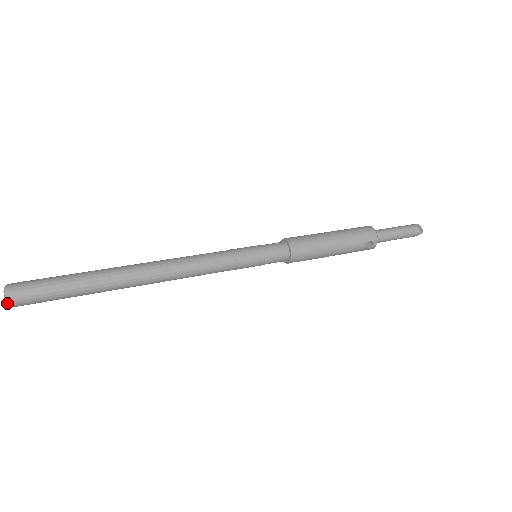
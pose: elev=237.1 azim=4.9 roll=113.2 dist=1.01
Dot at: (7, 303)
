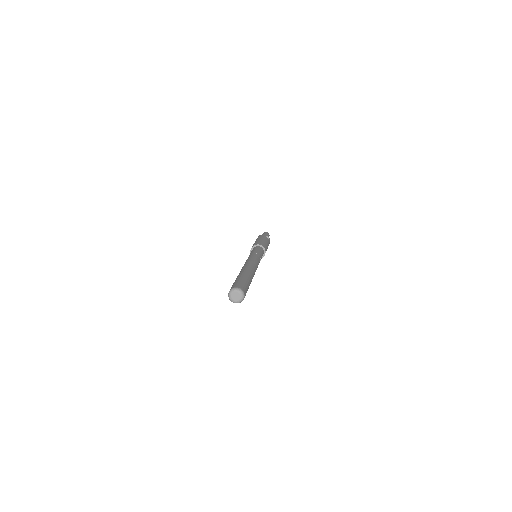
Dot at: (242, 292)
